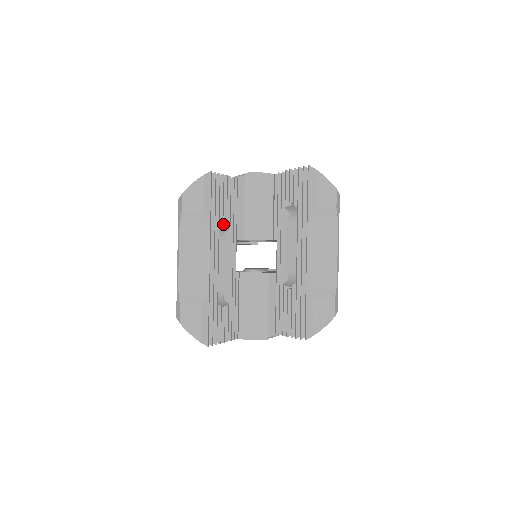
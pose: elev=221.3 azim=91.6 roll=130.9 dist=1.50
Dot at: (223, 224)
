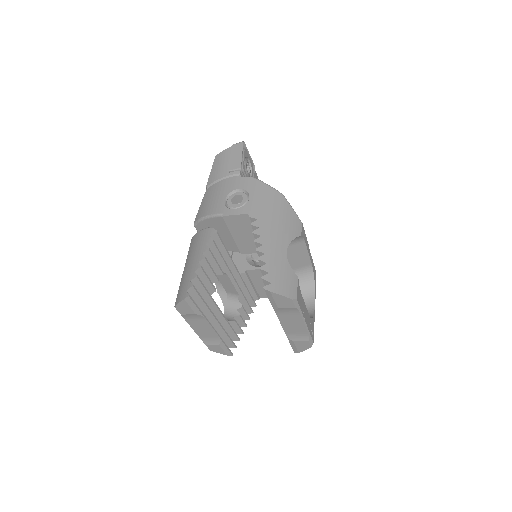
Dot at: occluded
